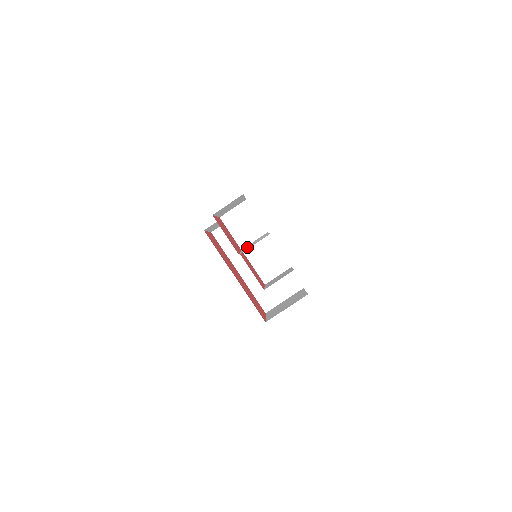
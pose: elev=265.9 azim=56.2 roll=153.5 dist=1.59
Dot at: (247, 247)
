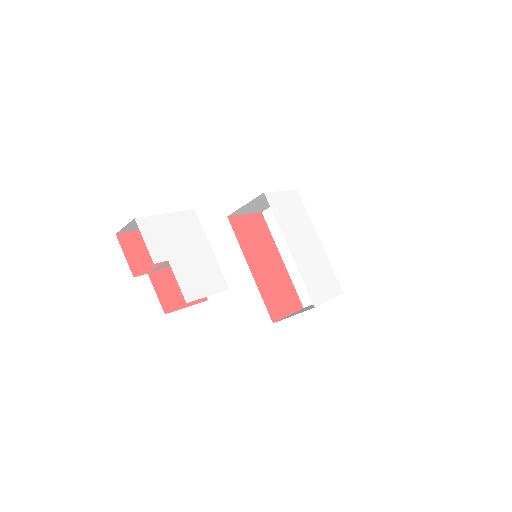
Dot at: occluded
